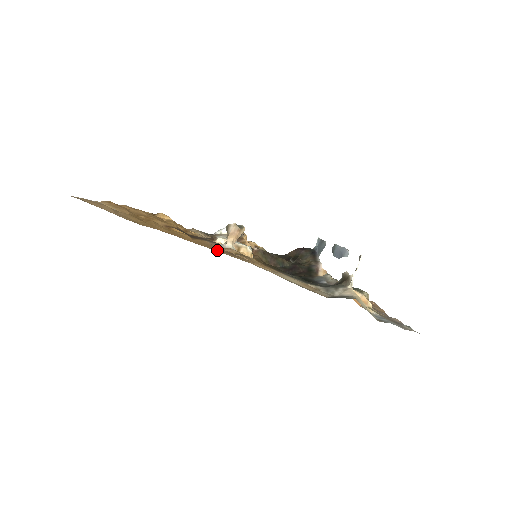
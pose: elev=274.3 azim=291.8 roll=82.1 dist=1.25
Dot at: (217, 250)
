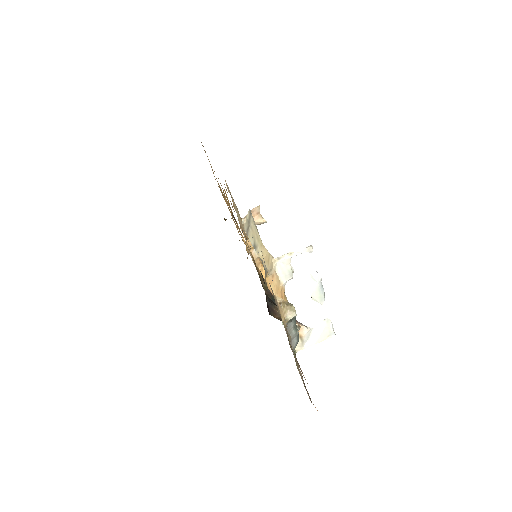
Dot at: occluded
